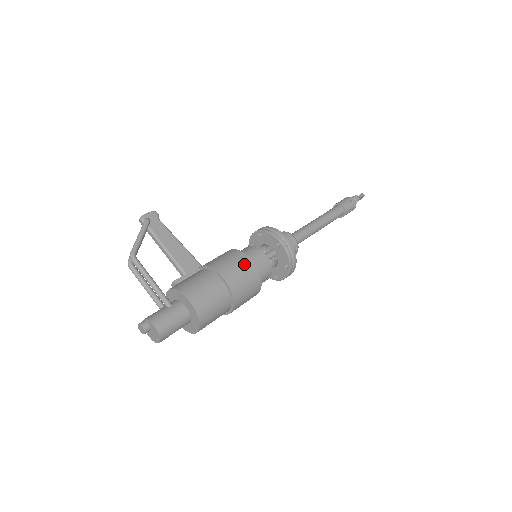
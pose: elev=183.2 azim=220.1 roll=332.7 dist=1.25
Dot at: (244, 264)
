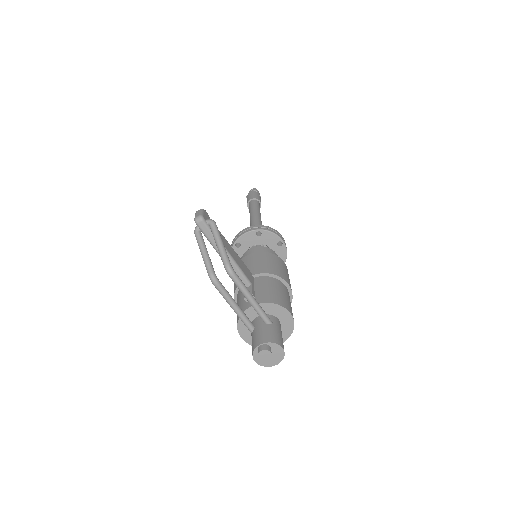
Dot at: (285, 268)
